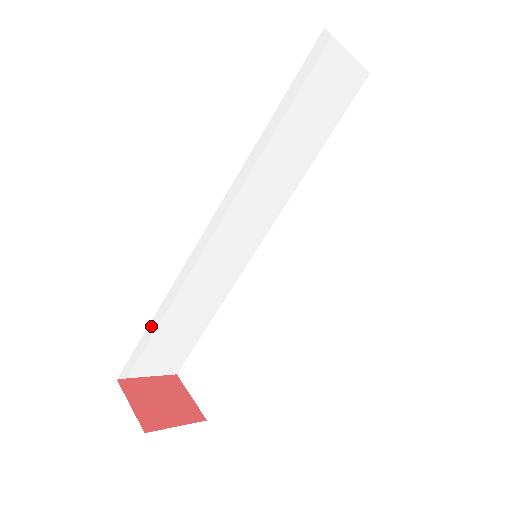
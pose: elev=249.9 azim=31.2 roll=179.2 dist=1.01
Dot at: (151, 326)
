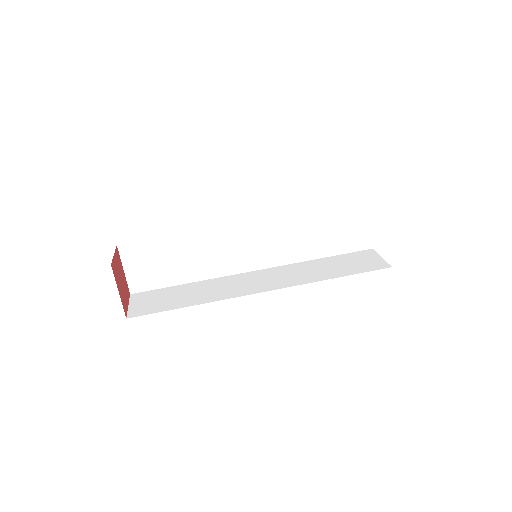
Dot at: (169, 238)
